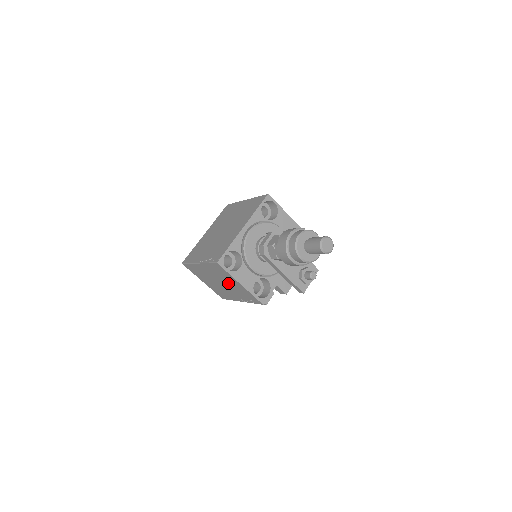
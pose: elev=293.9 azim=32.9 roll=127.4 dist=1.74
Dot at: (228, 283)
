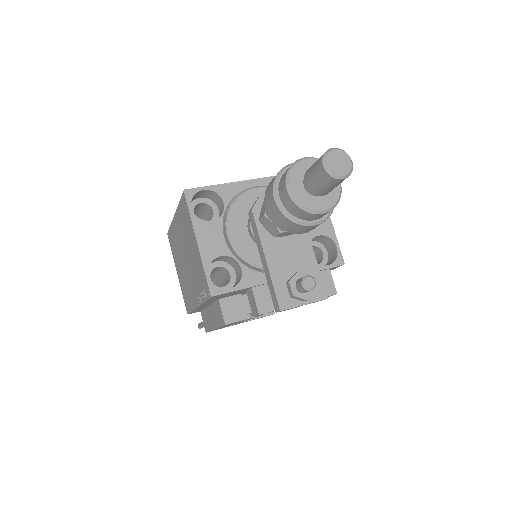
Dot at: (190, 251)
